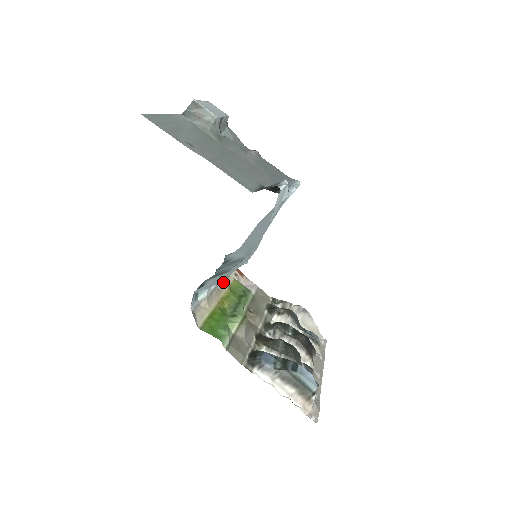
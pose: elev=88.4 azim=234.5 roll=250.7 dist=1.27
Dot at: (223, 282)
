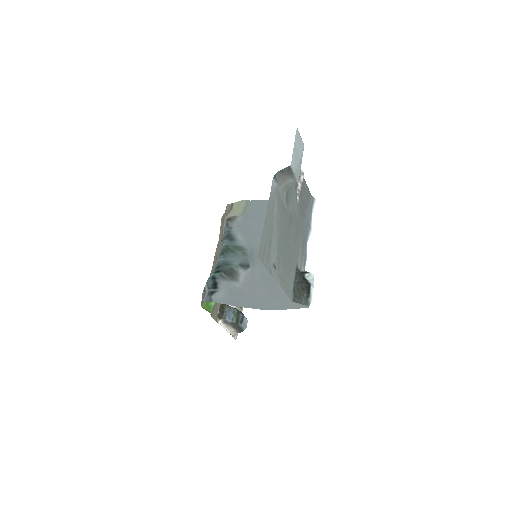
Dot at: occluded
